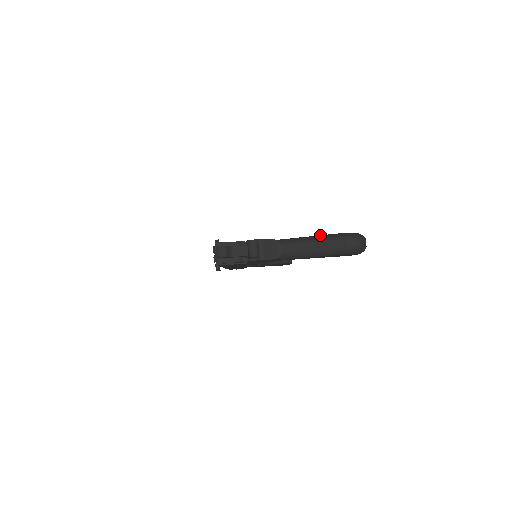
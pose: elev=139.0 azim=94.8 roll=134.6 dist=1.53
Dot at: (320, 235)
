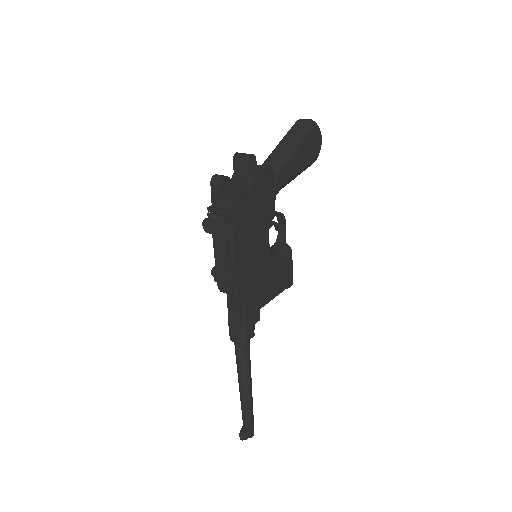
Dot at: occluded
